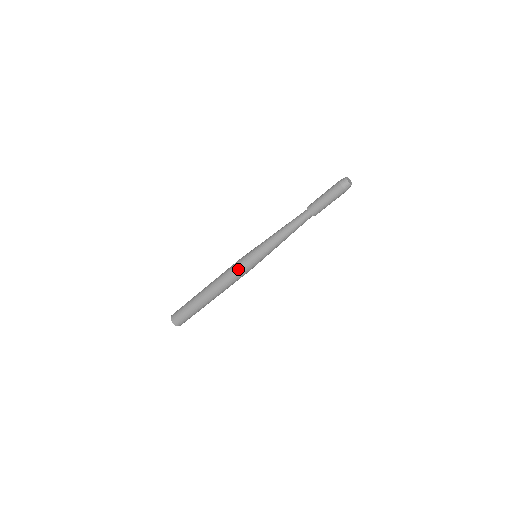
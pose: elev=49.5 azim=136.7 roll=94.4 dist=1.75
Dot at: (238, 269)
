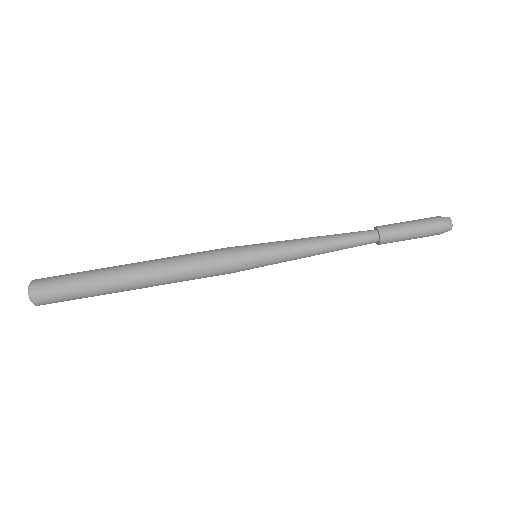
Dot at: (220, 259)
